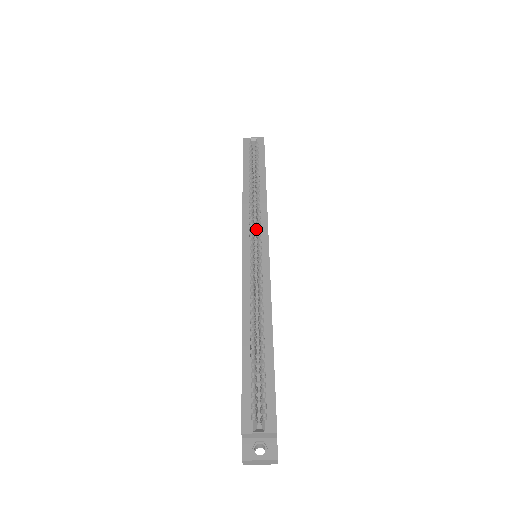
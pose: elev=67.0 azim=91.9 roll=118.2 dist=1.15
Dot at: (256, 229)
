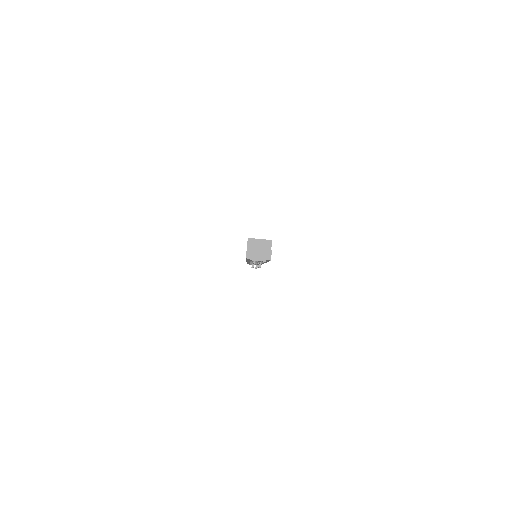
Dot at: occluded
